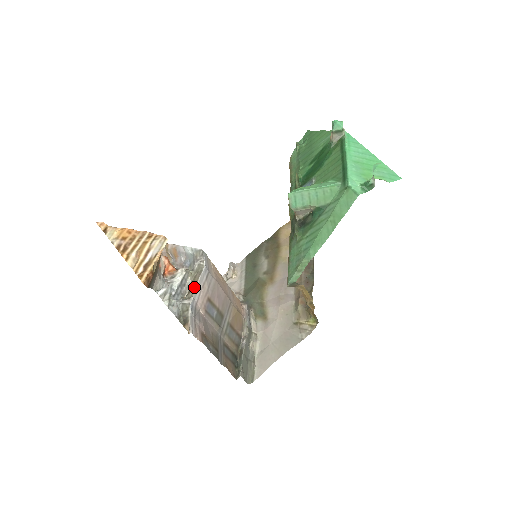
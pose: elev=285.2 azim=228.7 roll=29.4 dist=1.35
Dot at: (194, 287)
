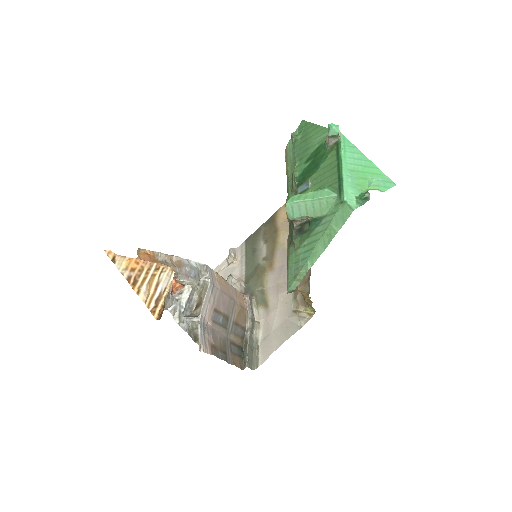
Dot at: (201, 304)
